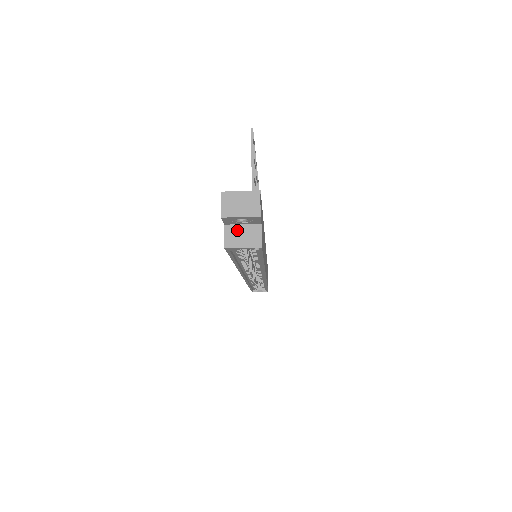
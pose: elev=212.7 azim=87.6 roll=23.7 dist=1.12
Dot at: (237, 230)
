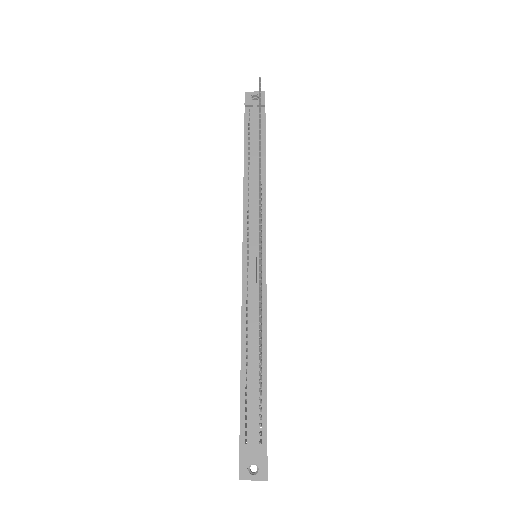
Dot at: occluded
